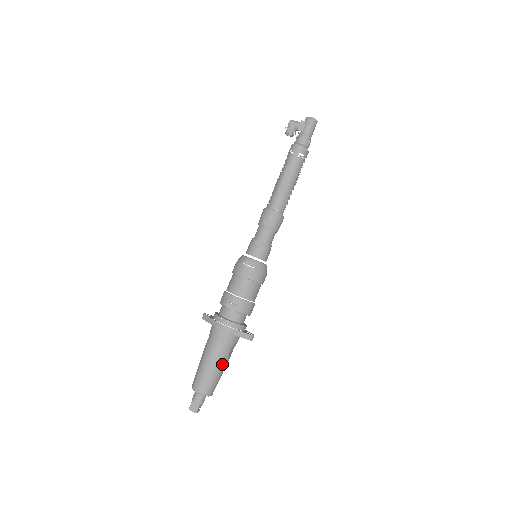
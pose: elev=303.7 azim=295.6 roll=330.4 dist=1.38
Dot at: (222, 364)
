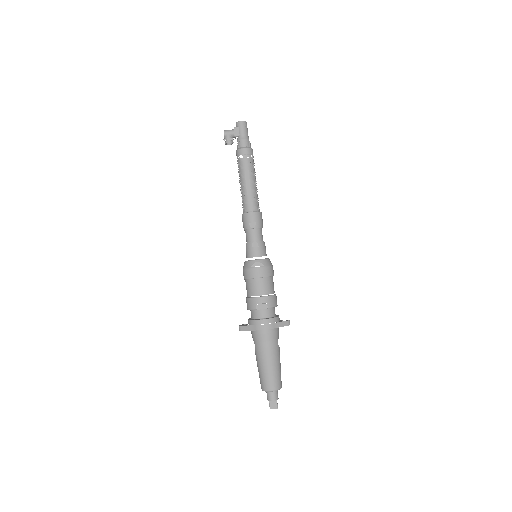
Dot at: (278, 357)
